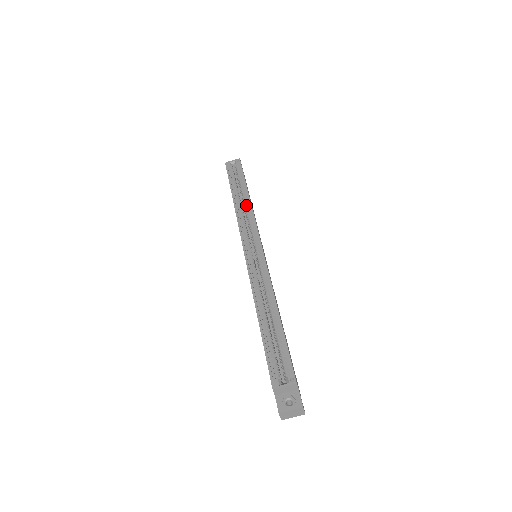
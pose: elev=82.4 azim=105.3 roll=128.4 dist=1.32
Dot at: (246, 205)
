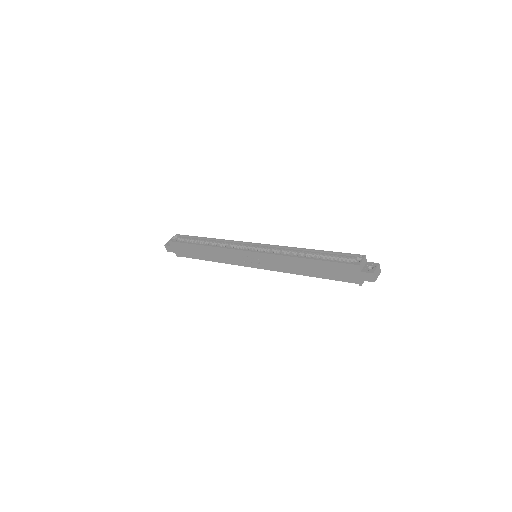
Dot at: (217, 242)
